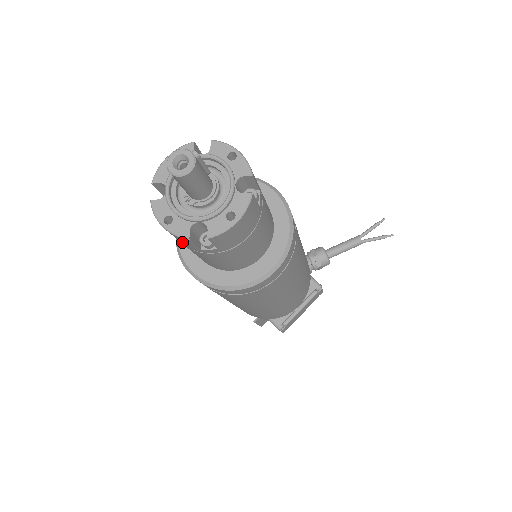
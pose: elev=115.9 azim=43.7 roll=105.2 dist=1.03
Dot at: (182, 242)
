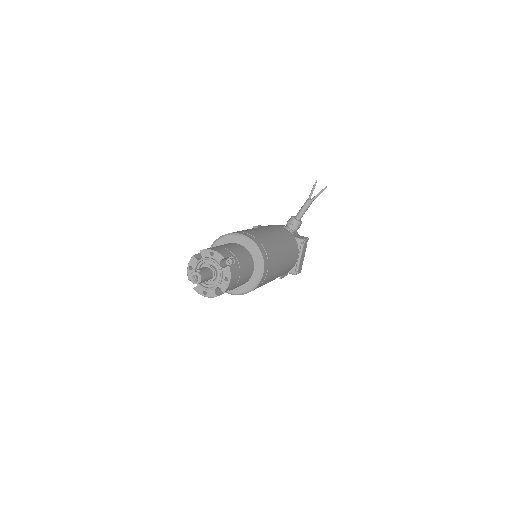
Dot at: occluded
